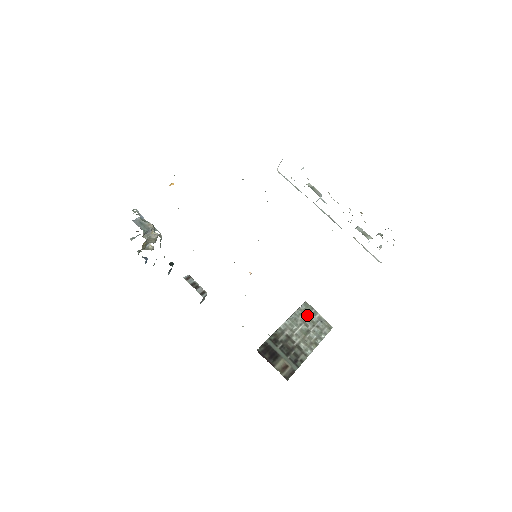
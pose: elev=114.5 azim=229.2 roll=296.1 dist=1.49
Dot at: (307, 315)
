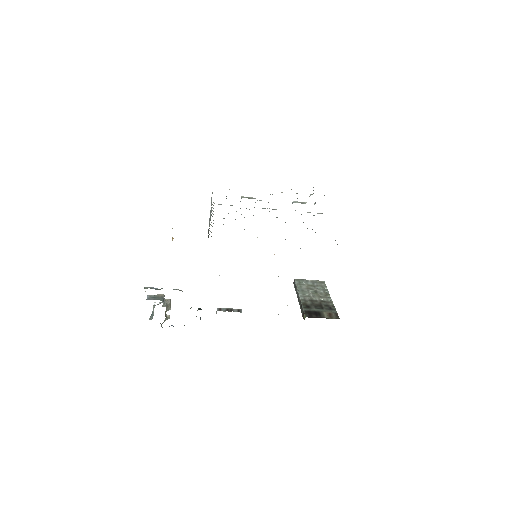
Dot at: (304, 284)
